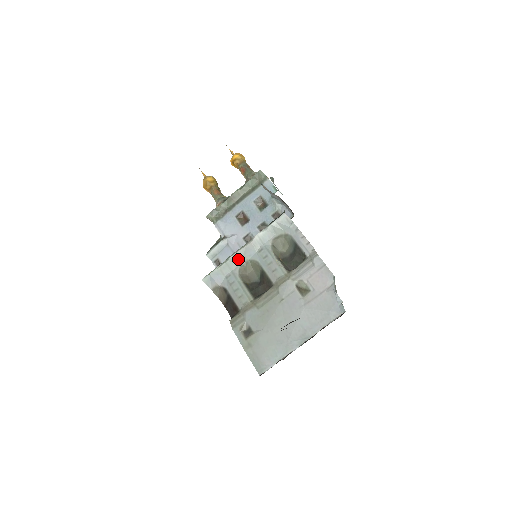
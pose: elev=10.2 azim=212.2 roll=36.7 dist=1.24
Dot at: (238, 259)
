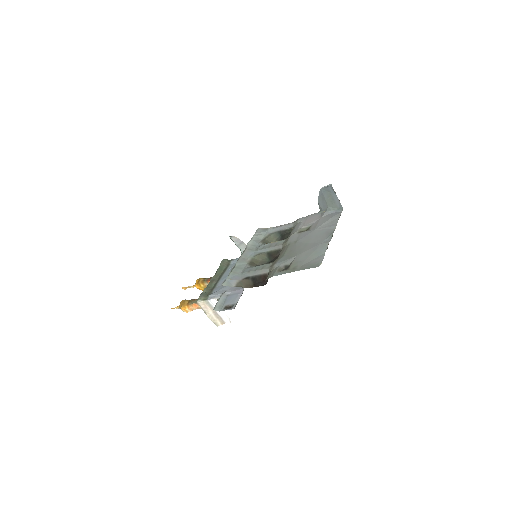
Dot at: (243, 261)
